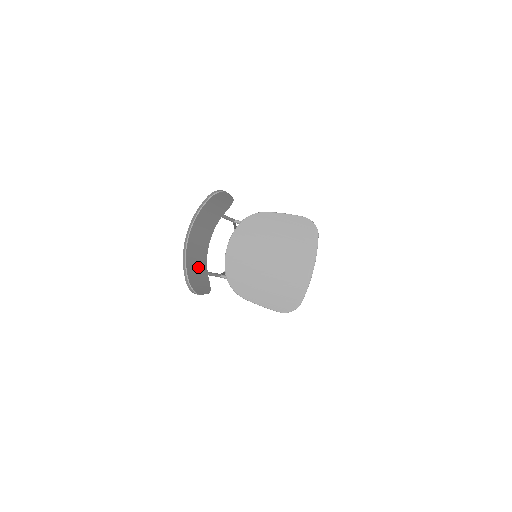
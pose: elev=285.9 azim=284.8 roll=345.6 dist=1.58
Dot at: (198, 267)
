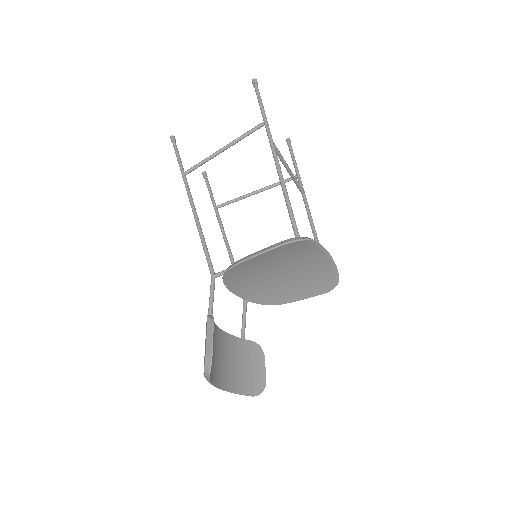
Dot at: (241, 363)
